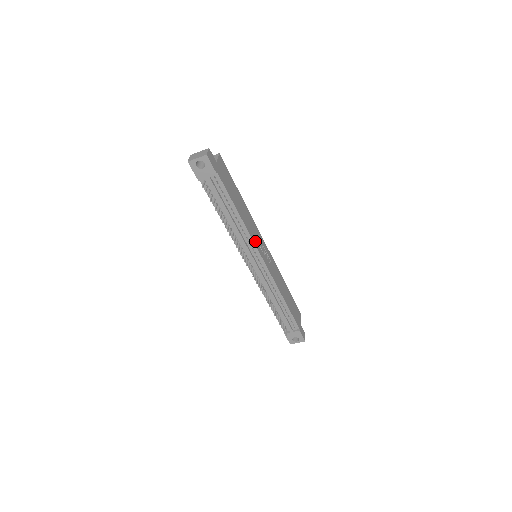
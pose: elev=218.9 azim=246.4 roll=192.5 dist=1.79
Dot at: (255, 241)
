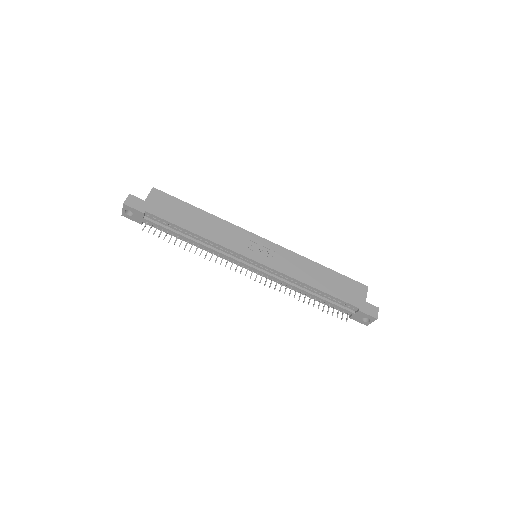
Dot at: (234, 247)
